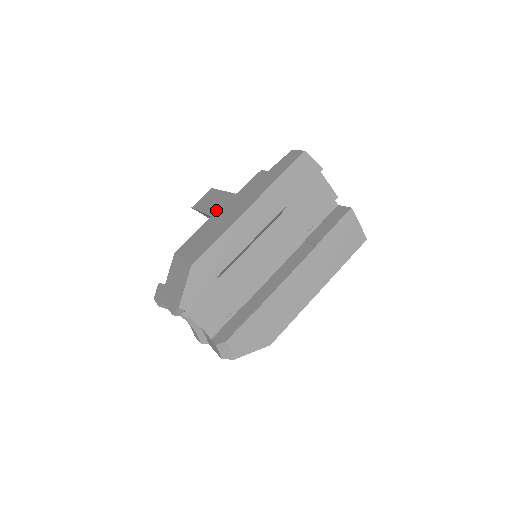
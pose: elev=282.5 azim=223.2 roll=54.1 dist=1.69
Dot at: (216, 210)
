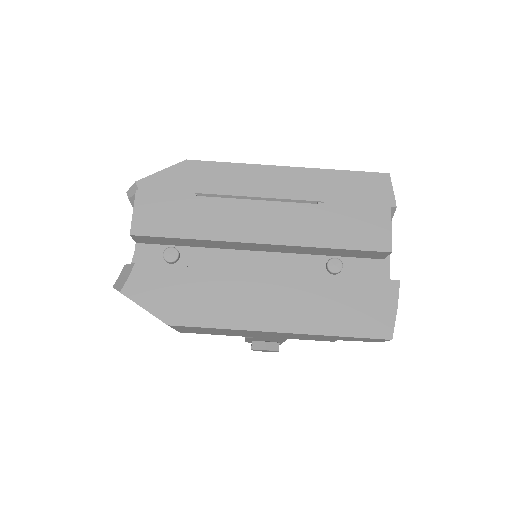
Dot at: occluded
